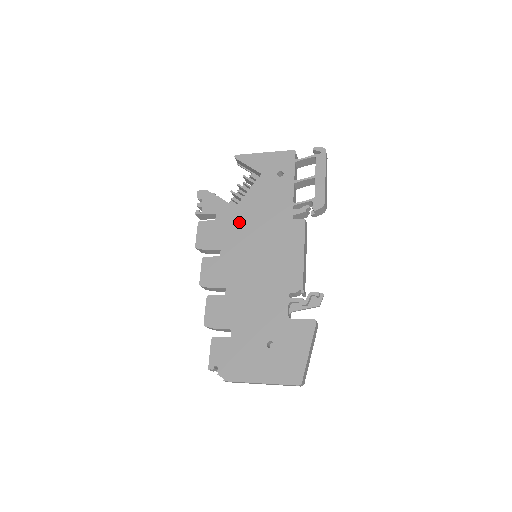
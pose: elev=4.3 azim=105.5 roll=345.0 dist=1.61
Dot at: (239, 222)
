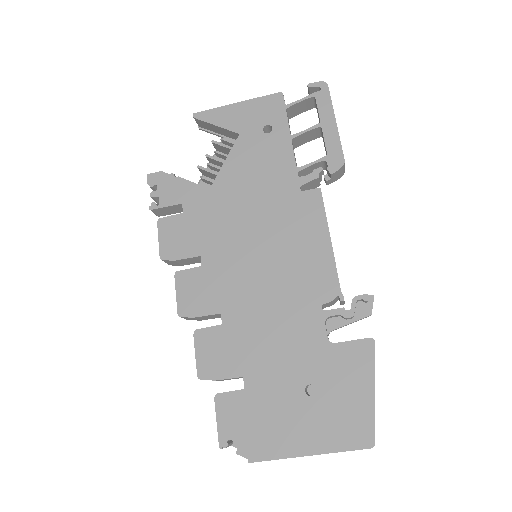
Dot at: (220, 210)
